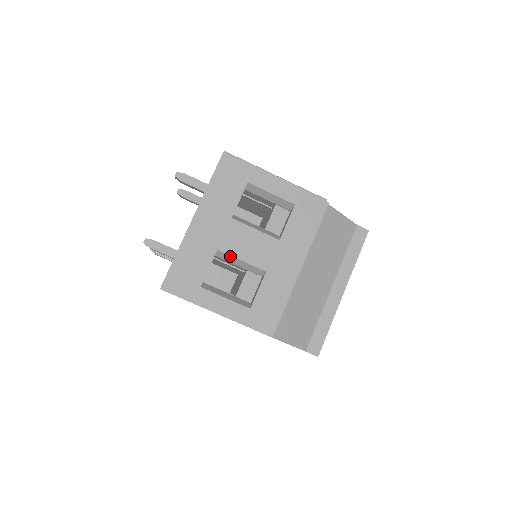
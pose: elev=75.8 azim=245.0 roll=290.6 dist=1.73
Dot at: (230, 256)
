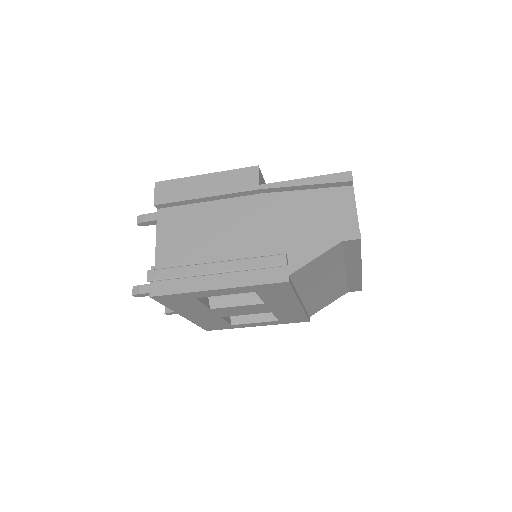
Dot at: (234, 315)
